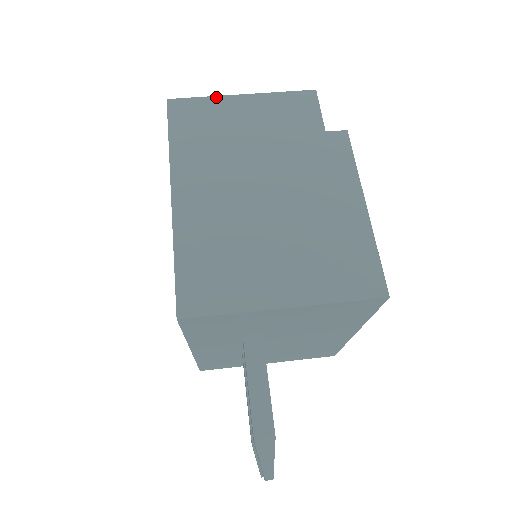
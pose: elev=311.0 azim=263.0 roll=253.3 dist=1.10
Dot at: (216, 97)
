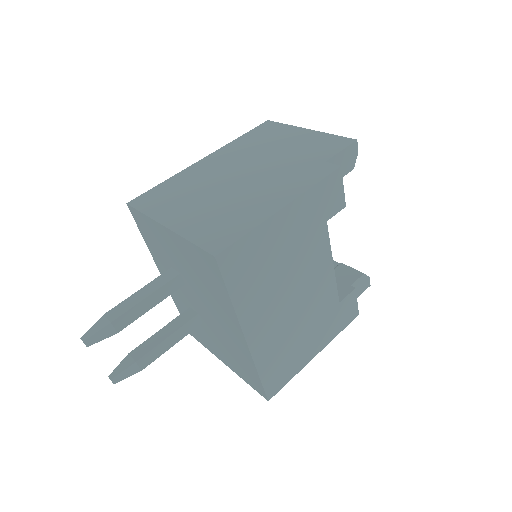
Dot at: (292, 126)
